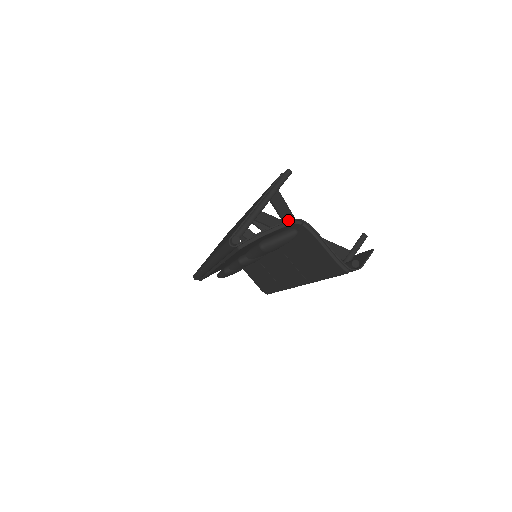
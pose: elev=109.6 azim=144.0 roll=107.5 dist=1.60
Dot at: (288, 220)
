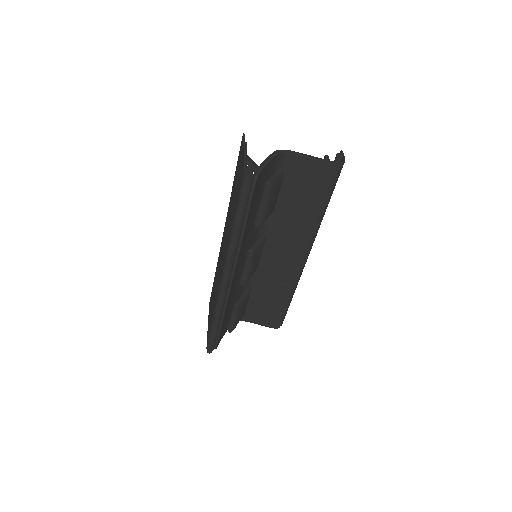
Dot at: (273, 152)
